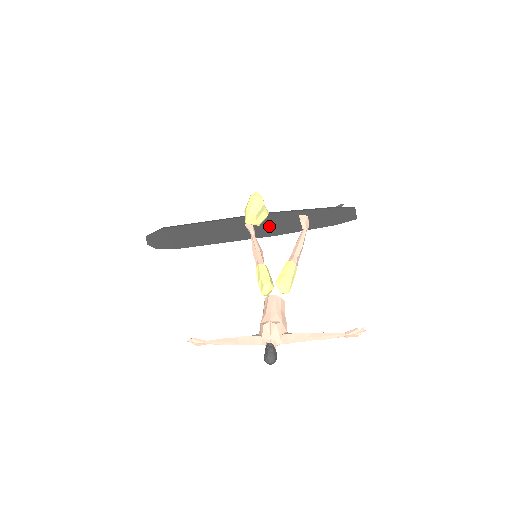
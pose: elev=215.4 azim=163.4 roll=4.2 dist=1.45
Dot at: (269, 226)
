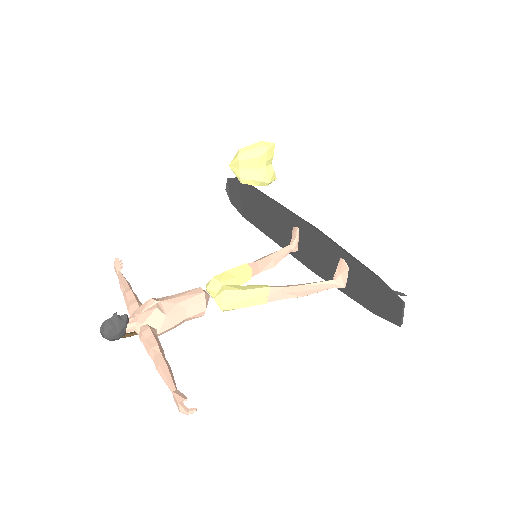
Dot at: (312, 250)
